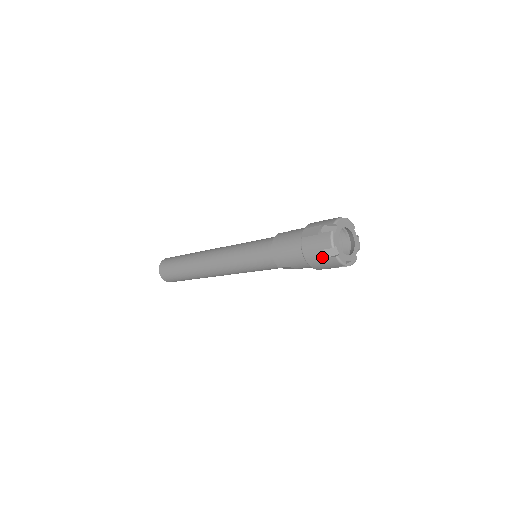
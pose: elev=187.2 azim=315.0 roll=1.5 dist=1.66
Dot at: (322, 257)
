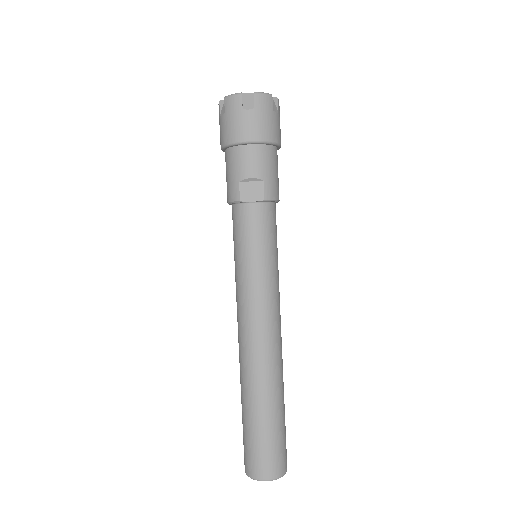
Dot at: (224, 118)
